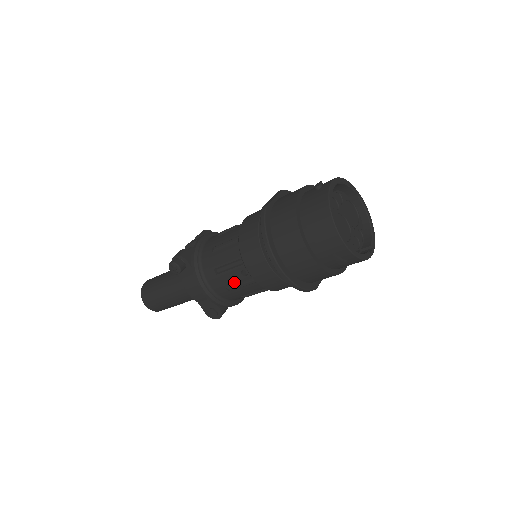
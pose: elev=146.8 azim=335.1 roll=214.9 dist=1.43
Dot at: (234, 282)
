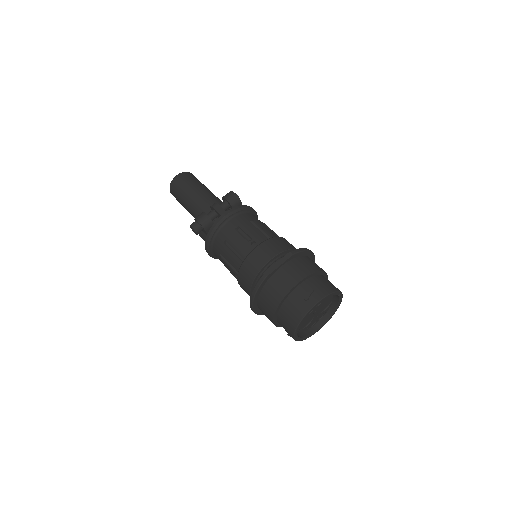
Dot at: (229, 269)
